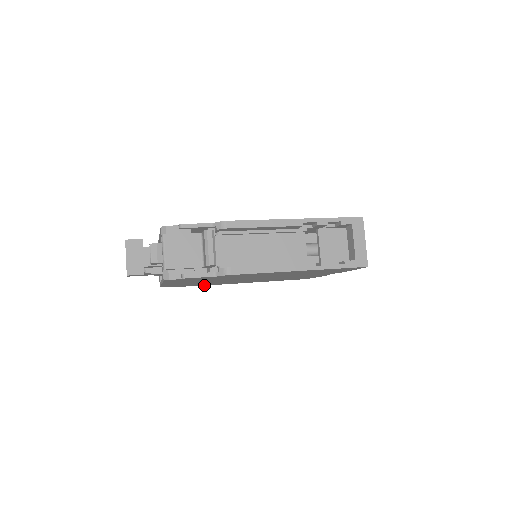
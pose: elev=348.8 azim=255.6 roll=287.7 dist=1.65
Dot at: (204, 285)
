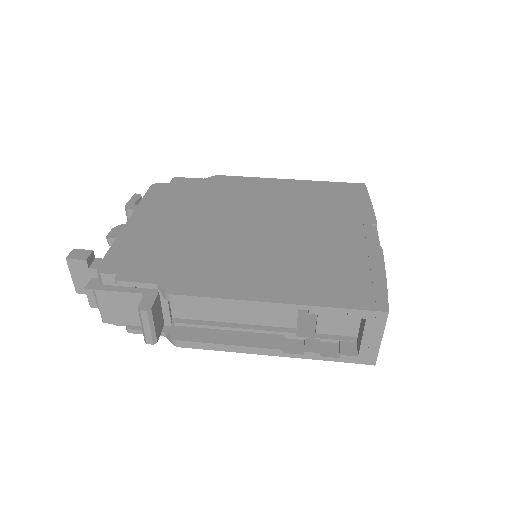
Dot at: occluded
